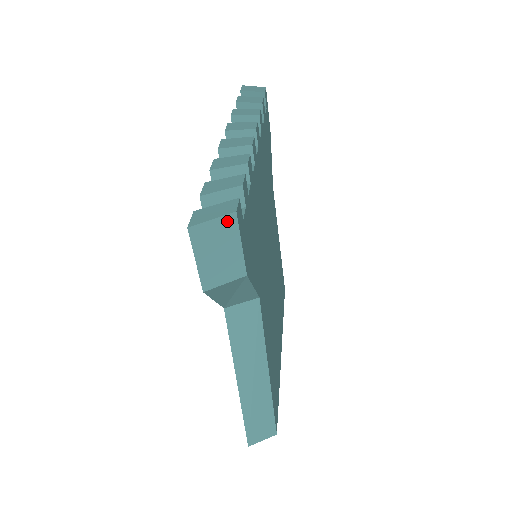
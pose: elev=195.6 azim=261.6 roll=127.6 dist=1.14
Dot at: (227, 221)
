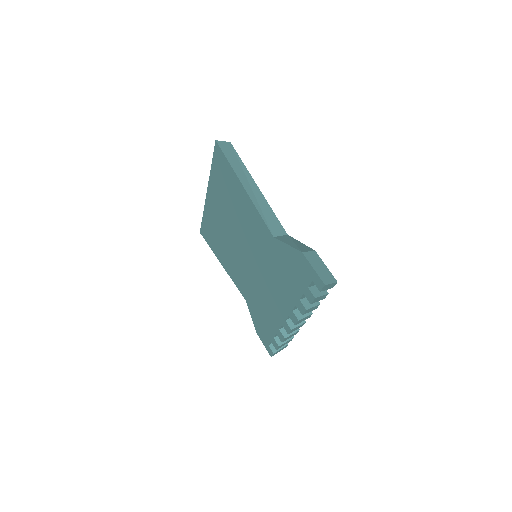
Dot at: occluded
